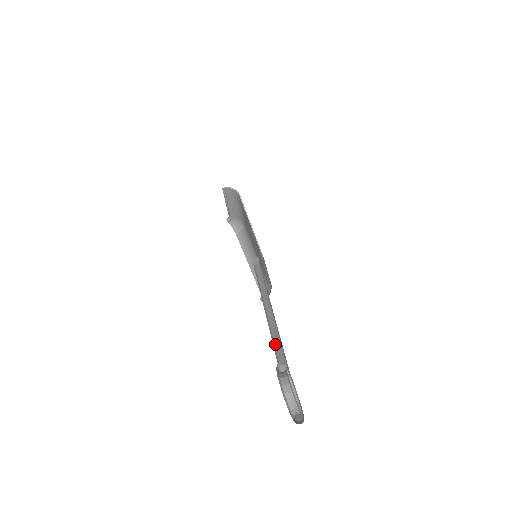
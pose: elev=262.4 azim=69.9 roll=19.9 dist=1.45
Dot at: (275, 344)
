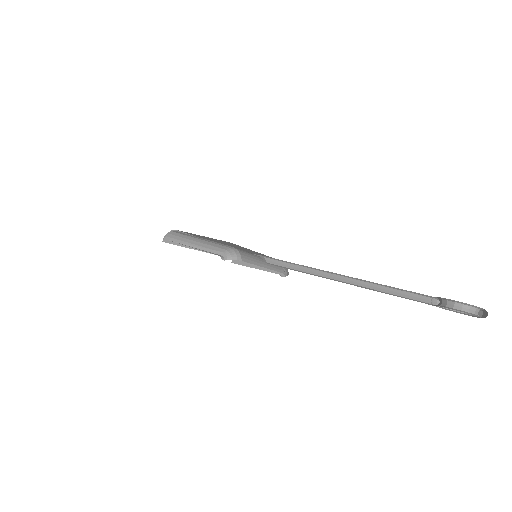
Dot at: (390, 293)
